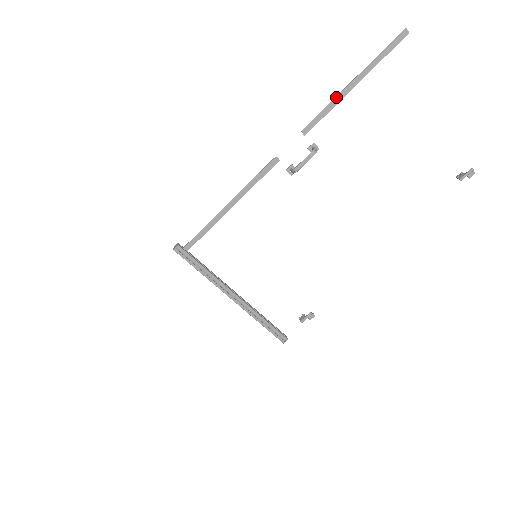
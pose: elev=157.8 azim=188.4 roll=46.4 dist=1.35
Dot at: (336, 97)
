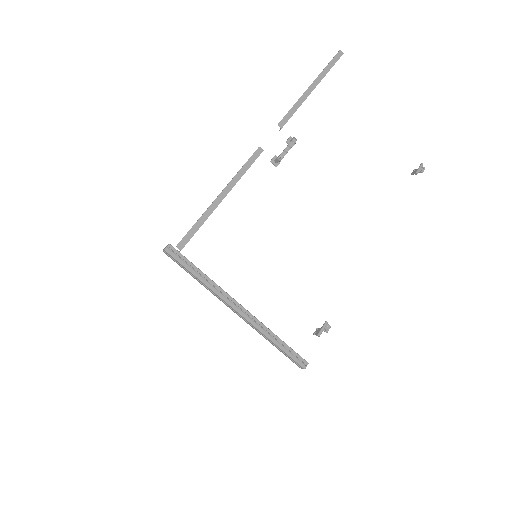
Dot at: (301, 97)
